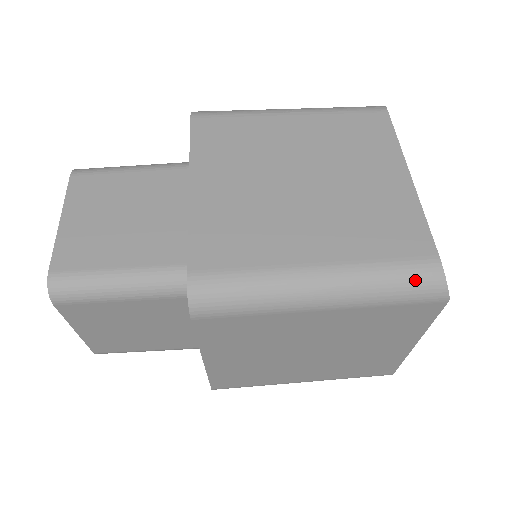
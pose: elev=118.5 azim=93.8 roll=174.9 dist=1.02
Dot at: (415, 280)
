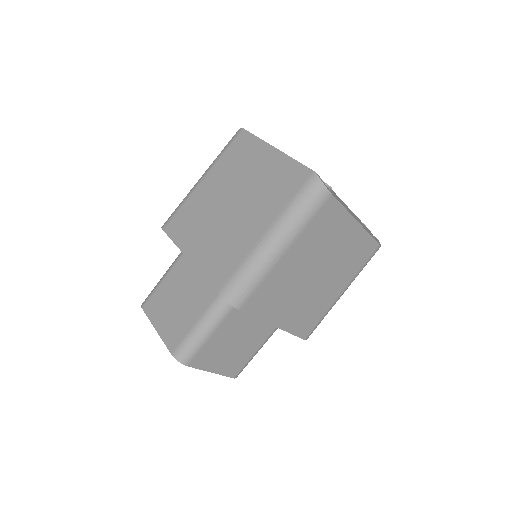
Dot at: occluded
